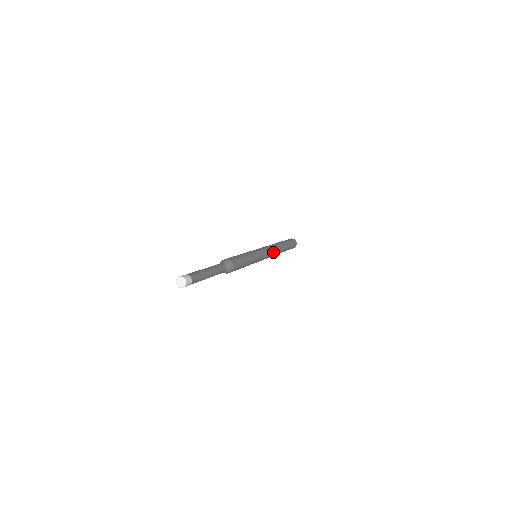
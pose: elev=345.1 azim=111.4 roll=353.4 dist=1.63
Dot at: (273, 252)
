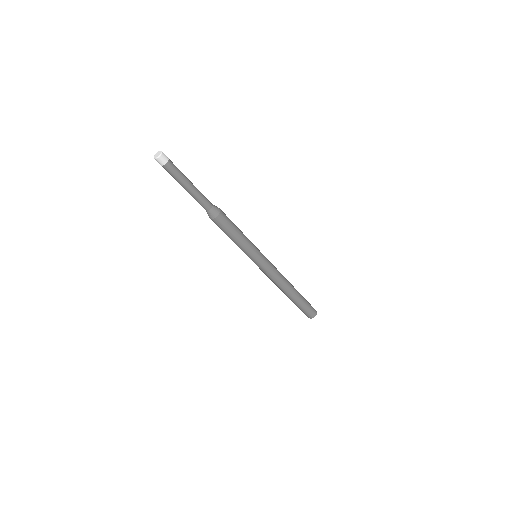
Dot at: (278, 274)
